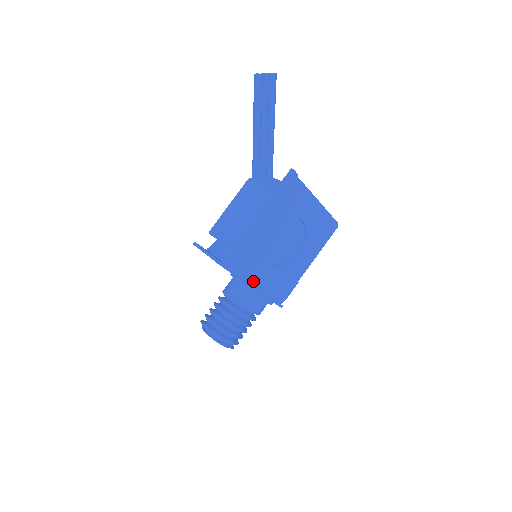
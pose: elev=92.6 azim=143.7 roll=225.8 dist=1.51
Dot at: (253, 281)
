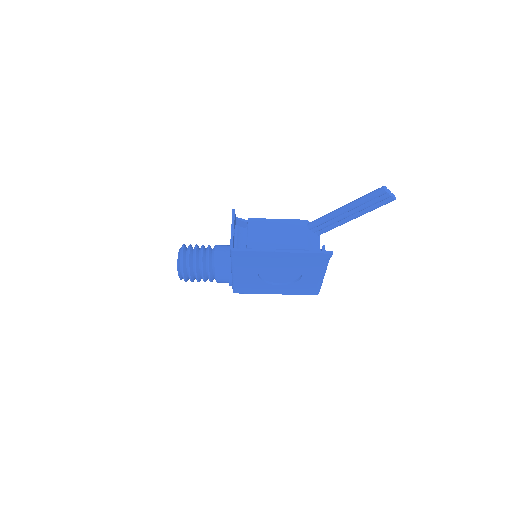
Dot at: (236, 271)
